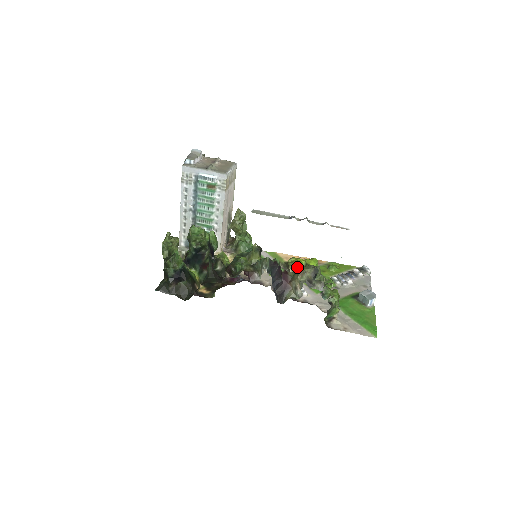
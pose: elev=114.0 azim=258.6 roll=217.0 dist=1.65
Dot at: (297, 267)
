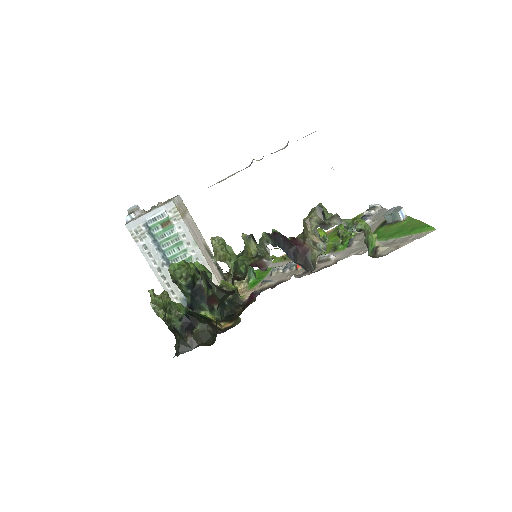
Dot at: occluded
